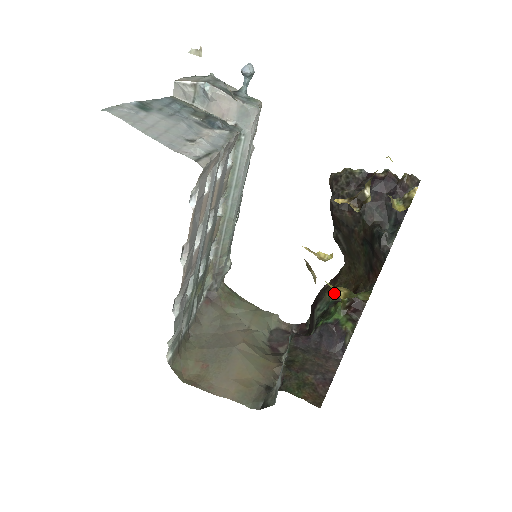
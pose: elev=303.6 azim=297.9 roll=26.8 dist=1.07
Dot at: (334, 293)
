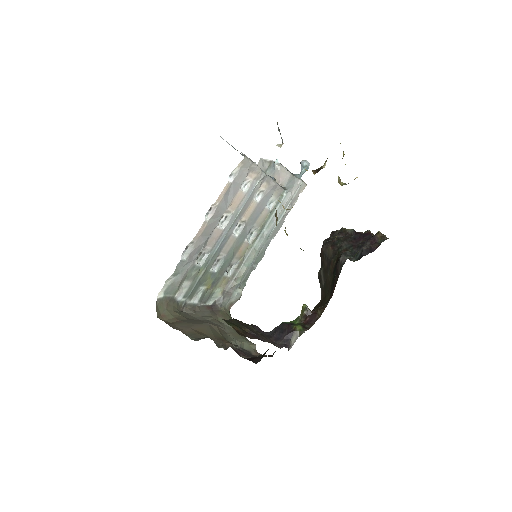
Dot at: occluded
